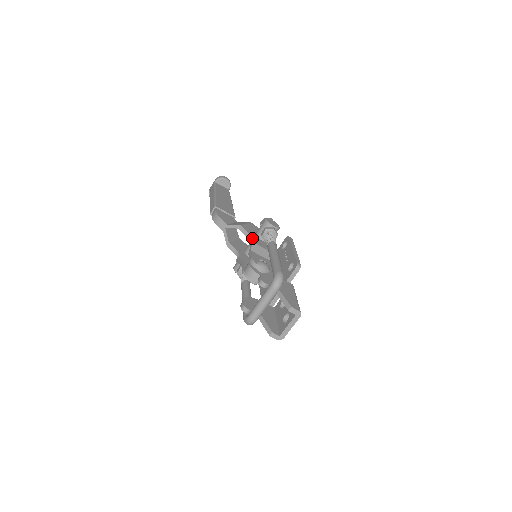
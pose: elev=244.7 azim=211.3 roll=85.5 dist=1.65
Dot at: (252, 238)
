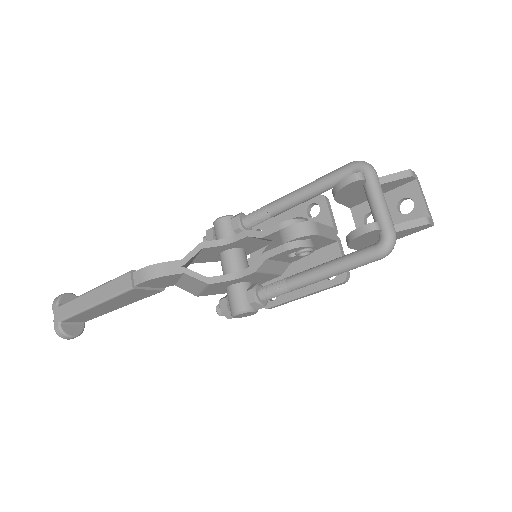
Dot at: (235, 235)
